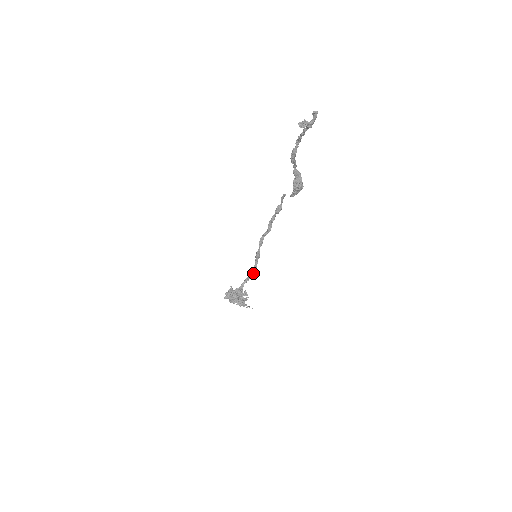
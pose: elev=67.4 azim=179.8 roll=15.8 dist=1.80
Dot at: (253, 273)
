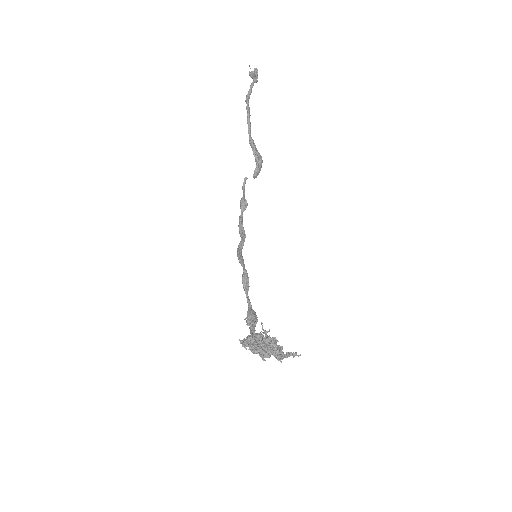
Dot at: (254, 316)
